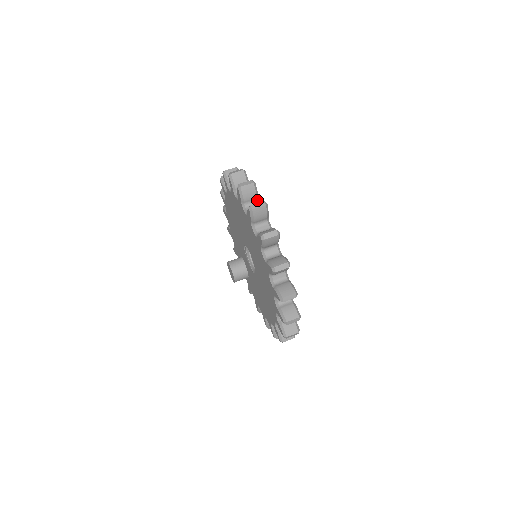
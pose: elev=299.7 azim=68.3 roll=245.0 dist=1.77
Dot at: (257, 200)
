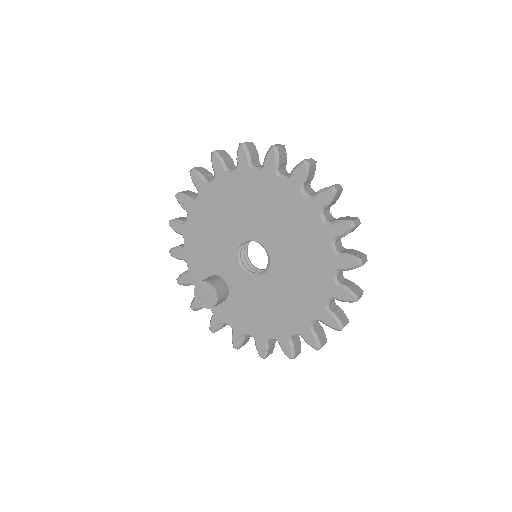
Dot at: (285, 168)
